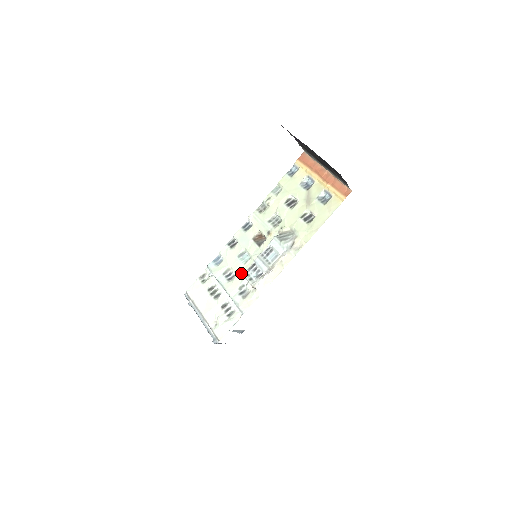
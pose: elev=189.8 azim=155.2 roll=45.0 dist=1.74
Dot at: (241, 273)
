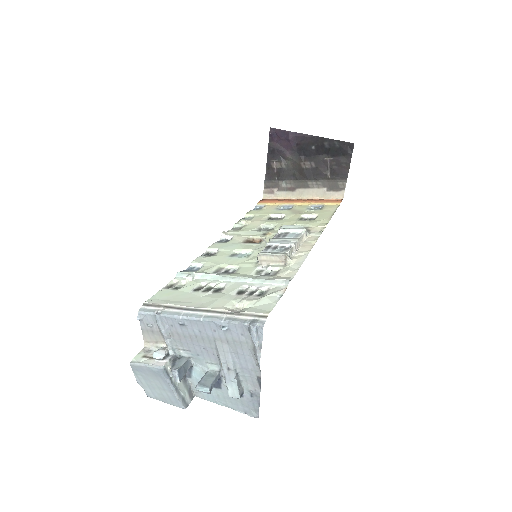
Dot at: (249, 262)
